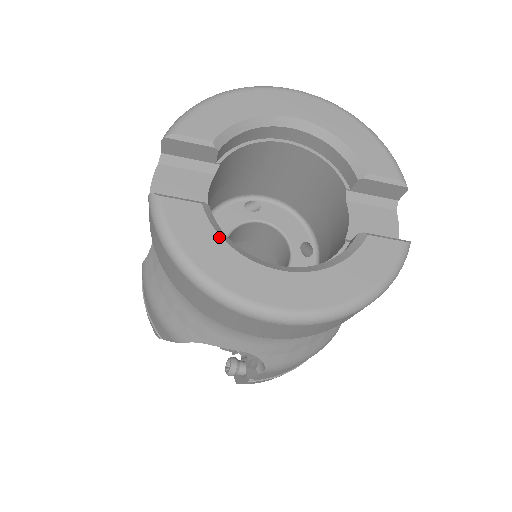
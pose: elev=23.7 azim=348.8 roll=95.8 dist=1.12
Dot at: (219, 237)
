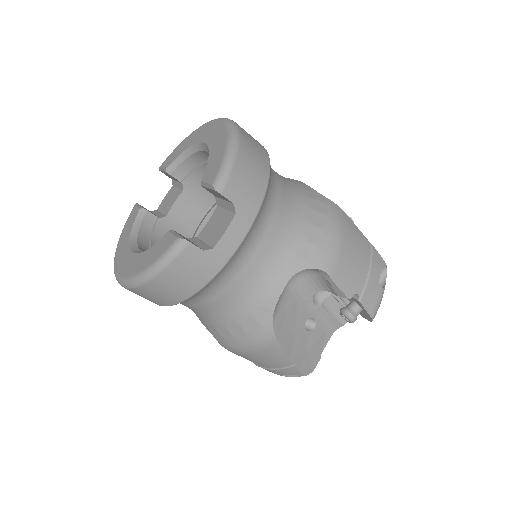
Dot at: (131, 228)
